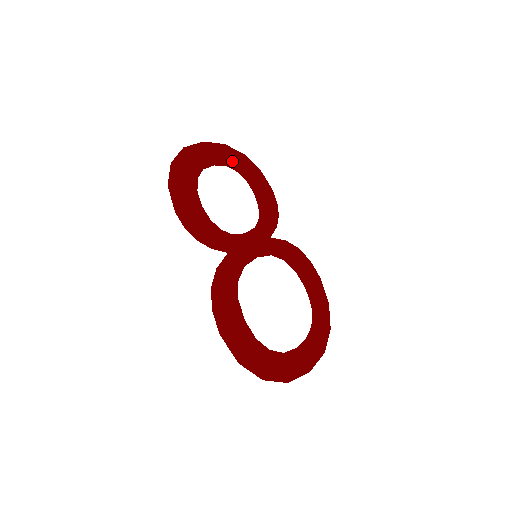
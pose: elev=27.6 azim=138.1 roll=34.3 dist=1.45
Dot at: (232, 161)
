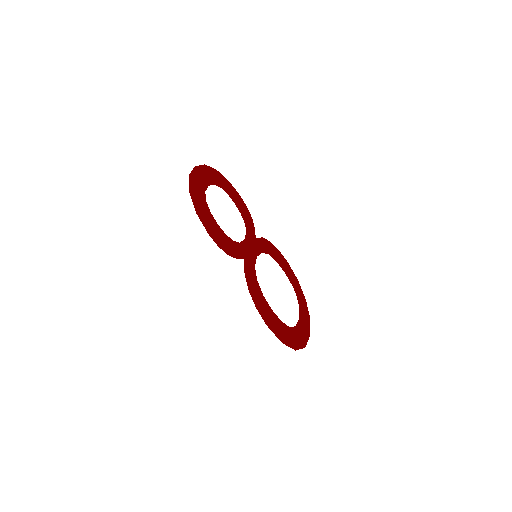
Dot at: (214, 179)
